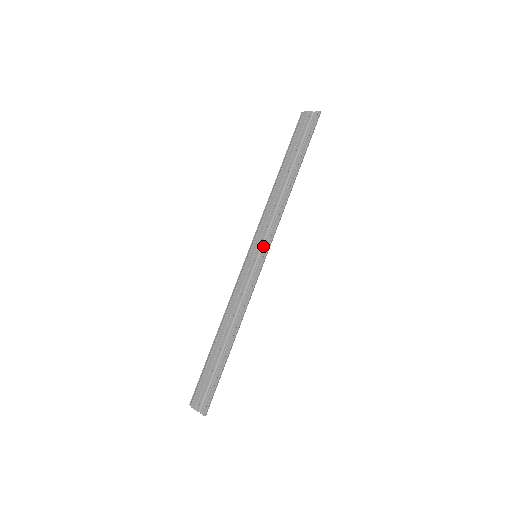
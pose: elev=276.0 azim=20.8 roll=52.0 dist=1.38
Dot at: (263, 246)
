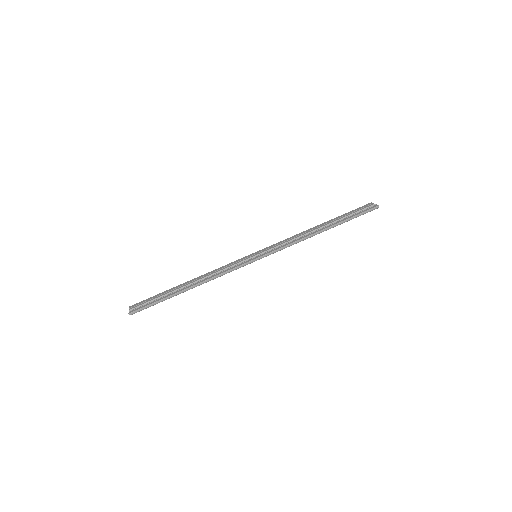
Dot at: occluded
